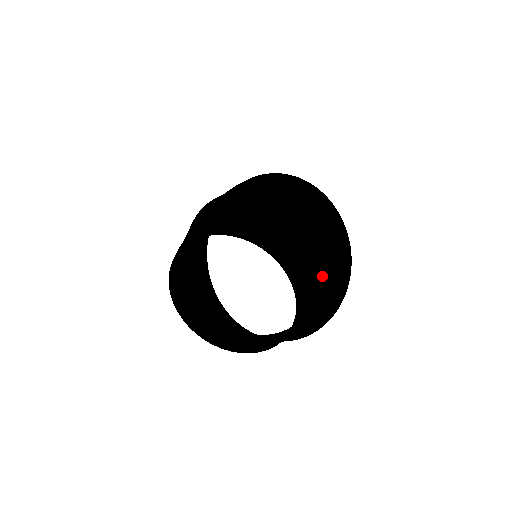
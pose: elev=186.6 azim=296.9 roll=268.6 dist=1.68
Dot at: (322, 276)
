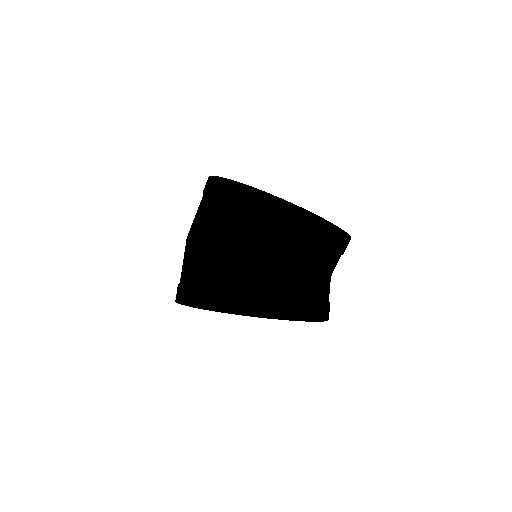
Dot at: occluded
